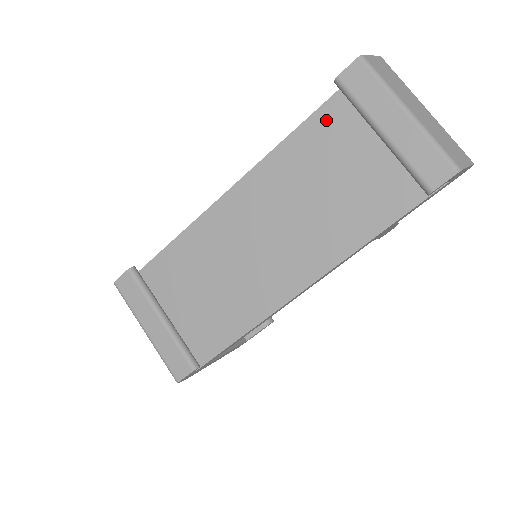
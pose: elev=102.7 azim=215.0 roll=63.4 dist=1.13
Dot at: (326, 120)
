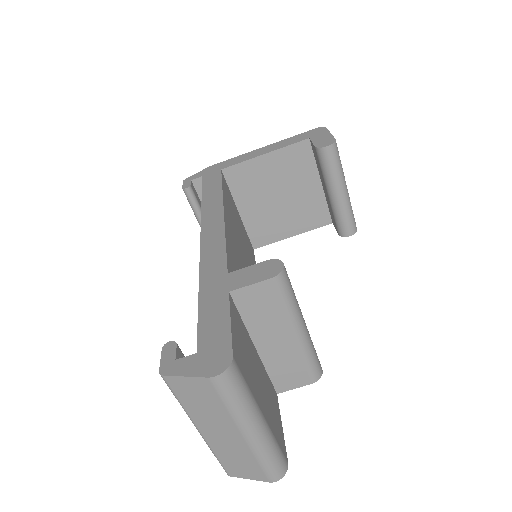
Dot at: occluded
